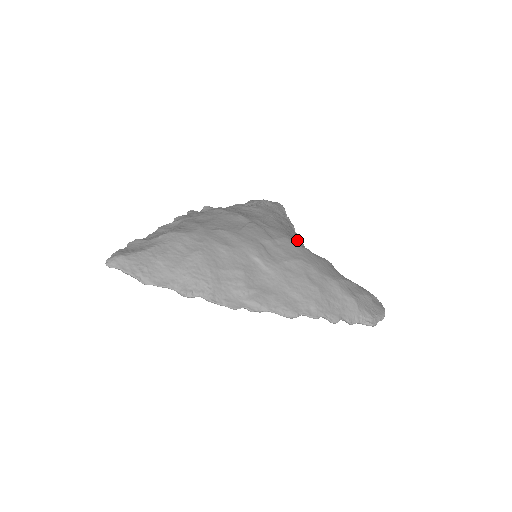
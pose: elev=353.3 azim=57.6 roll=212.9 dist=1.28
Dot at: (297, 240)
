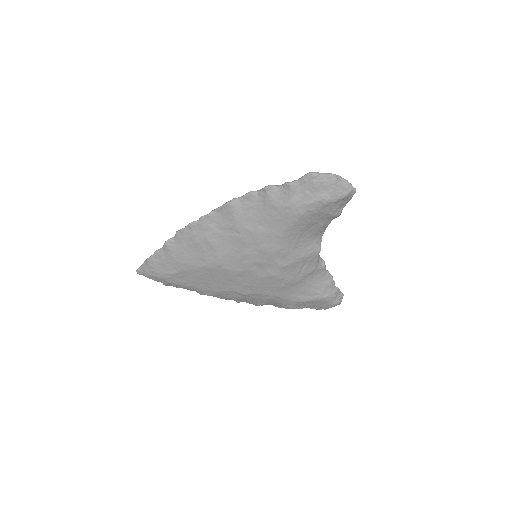
Dot at: occluded
